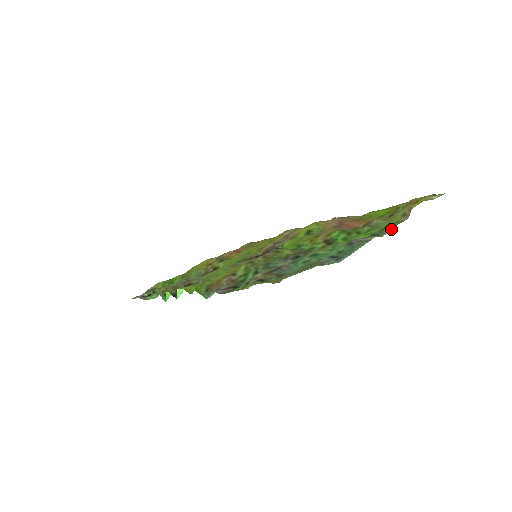
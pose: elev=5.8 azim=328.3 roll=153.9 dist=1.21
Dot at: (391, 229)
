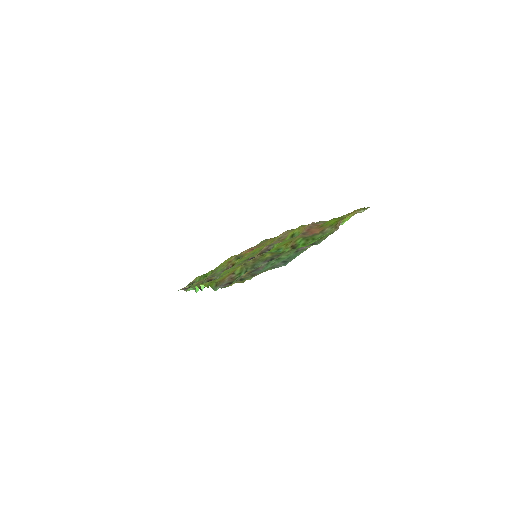
Dot at: (324, 239)
